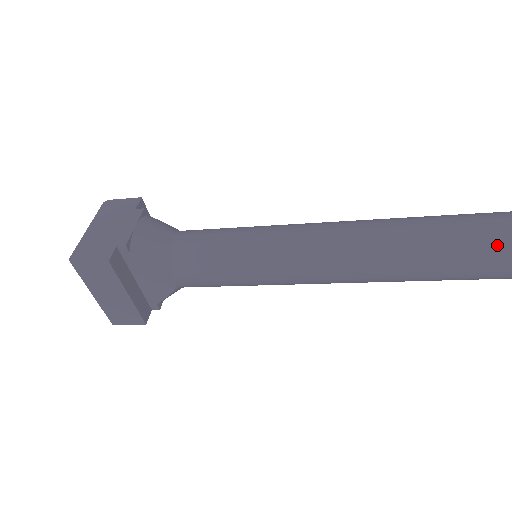
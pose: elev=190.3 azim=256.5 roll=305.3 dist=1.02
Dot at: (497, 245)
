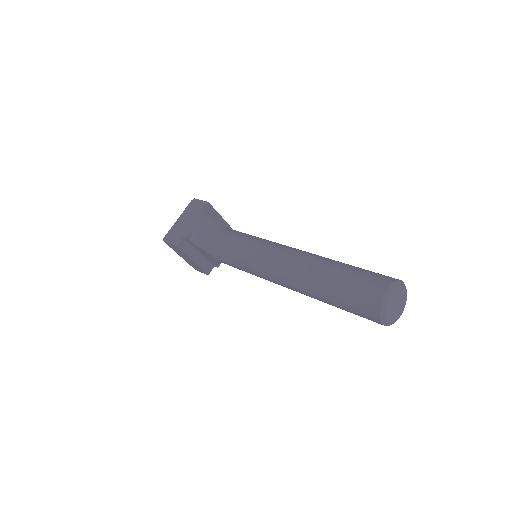
Dot at: (358, 302)
